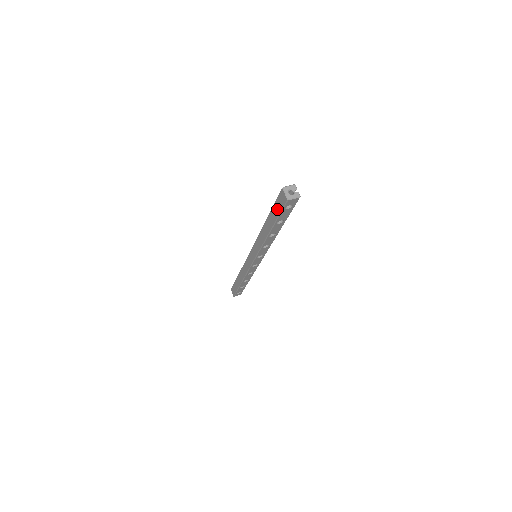
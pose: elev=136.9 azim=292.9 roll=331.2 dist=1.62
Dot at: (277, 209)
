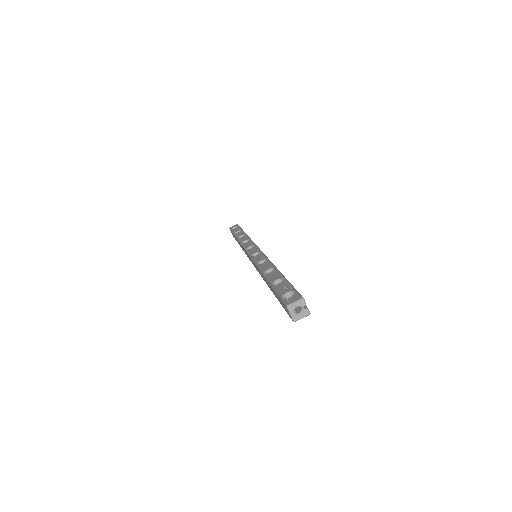
Dot at: (280, 302)
